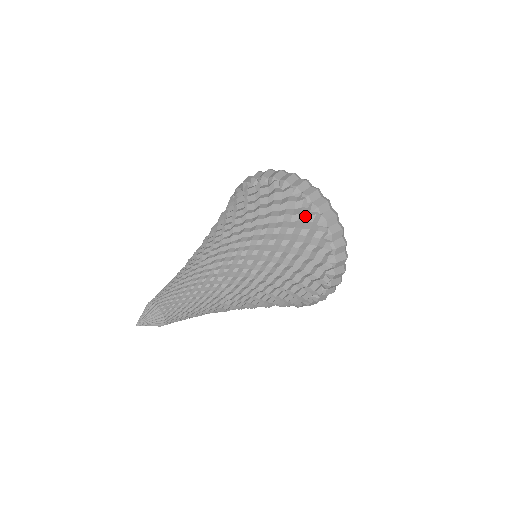
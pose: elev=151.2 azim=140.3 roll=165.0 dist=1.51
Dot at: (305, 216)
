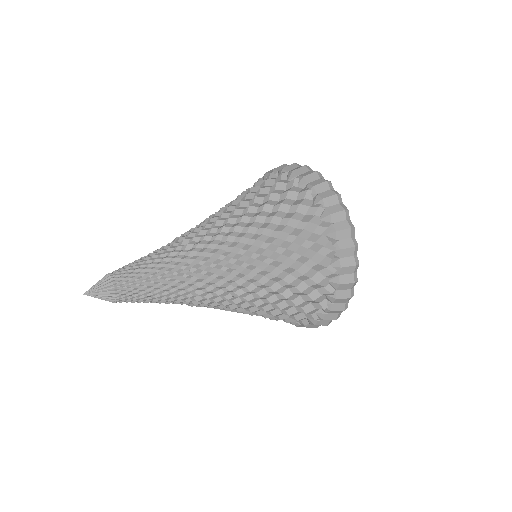
Dot at: (306, 208)
